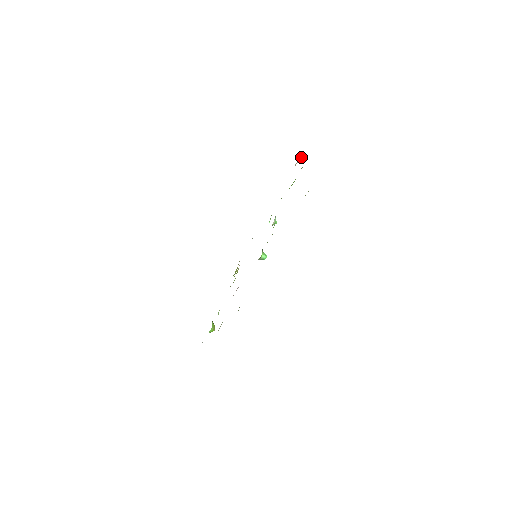
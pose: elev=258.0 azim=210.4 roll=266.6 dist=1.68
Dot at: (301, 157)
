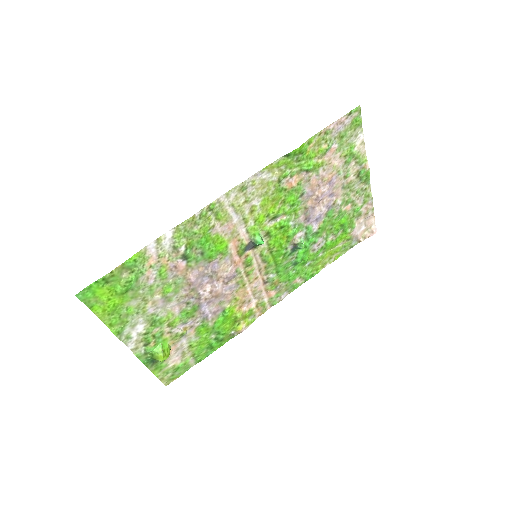
Dot at: (372, 232)
